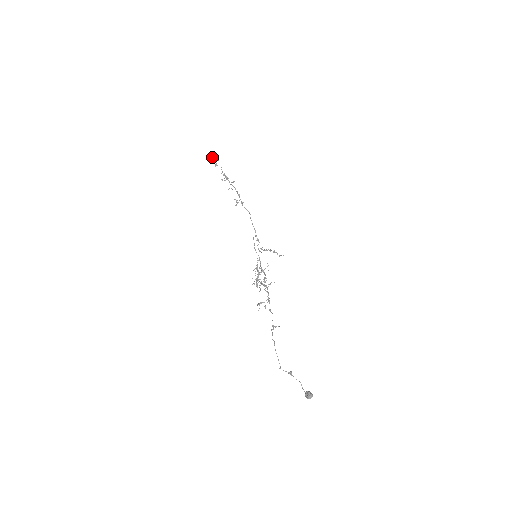
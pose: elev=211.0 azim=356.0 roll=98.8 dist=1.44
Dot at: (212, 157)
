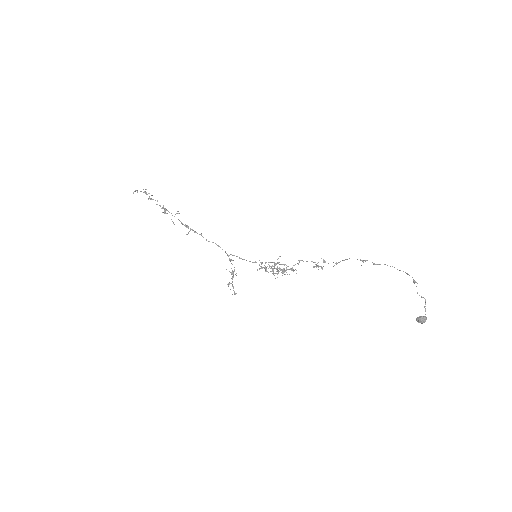
Dot at: (144, 191)
